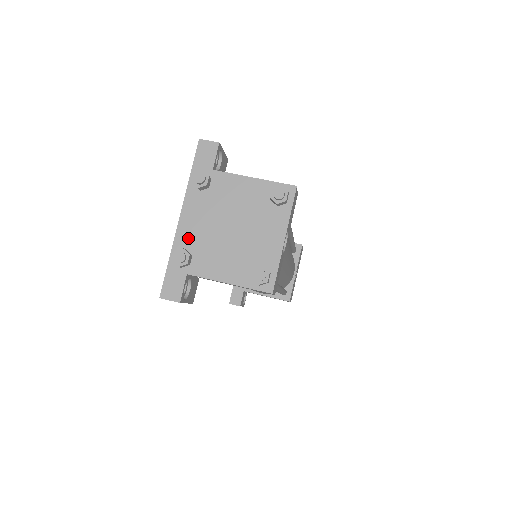
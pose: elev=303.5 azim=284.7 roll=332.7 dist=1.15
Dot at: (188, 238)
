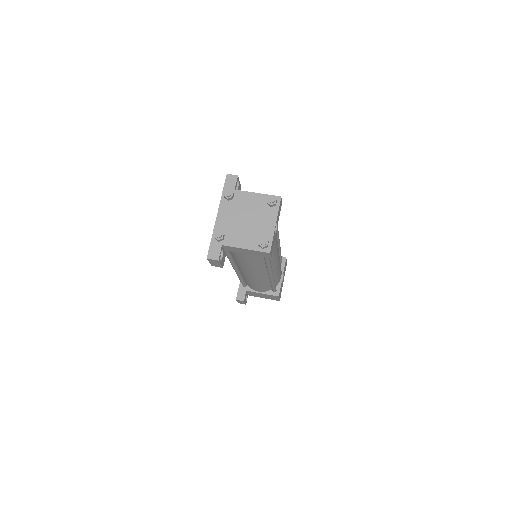
Dot at: (222, 226)
